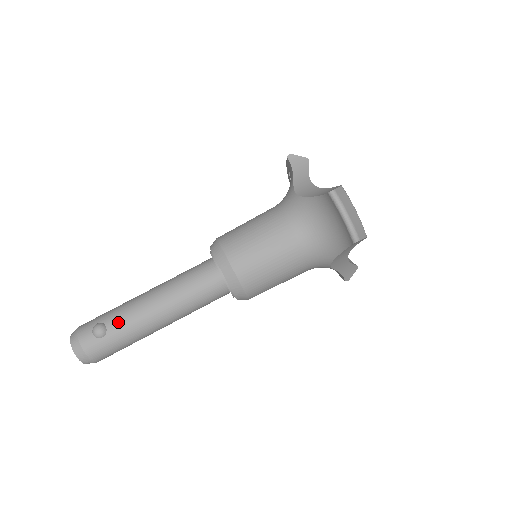
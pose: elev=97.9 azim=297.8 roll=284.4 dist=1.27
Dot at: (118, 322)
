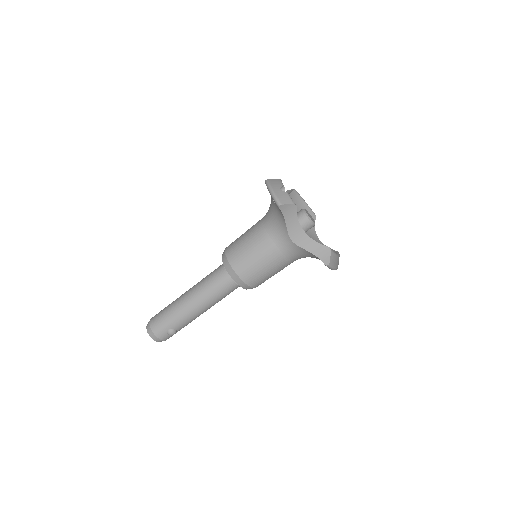
Dot at: (182, 325)
